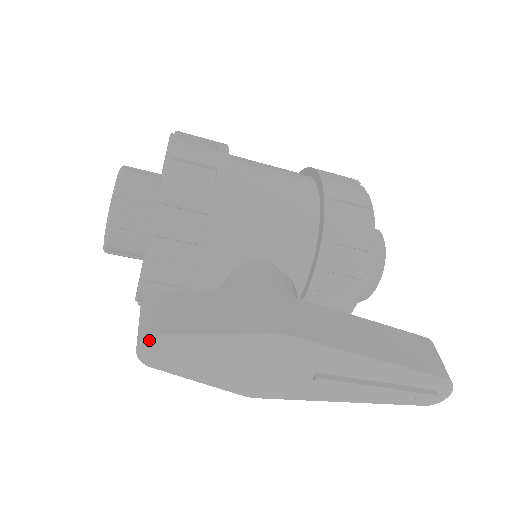
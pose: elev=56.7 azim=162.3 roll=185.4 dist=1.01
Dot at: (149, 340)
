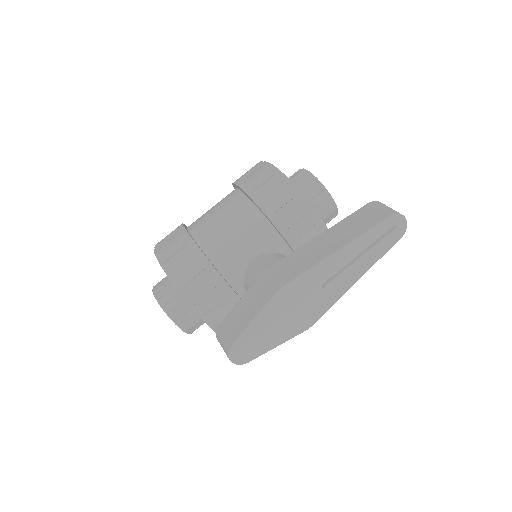
Dot at: (231, 353)
